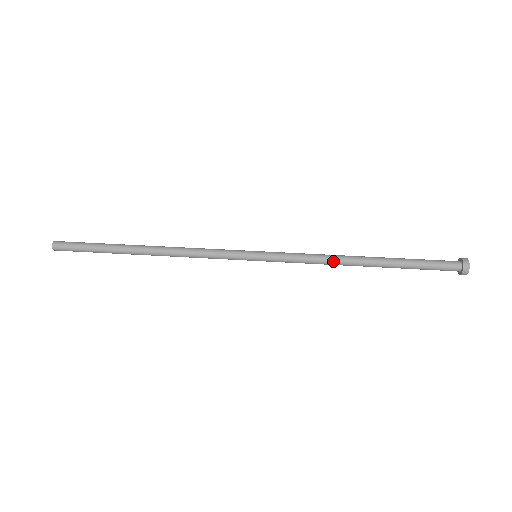
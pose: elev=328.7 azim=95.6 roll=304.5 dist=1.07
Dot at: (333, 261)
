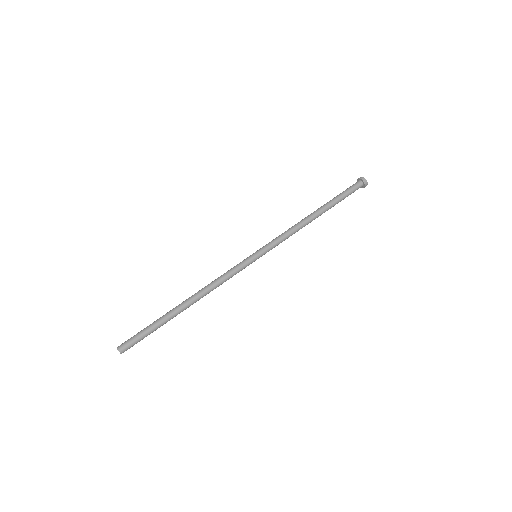
Dot at: occluded
